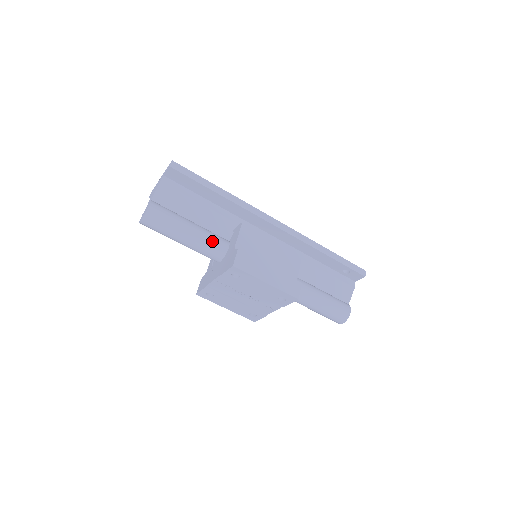
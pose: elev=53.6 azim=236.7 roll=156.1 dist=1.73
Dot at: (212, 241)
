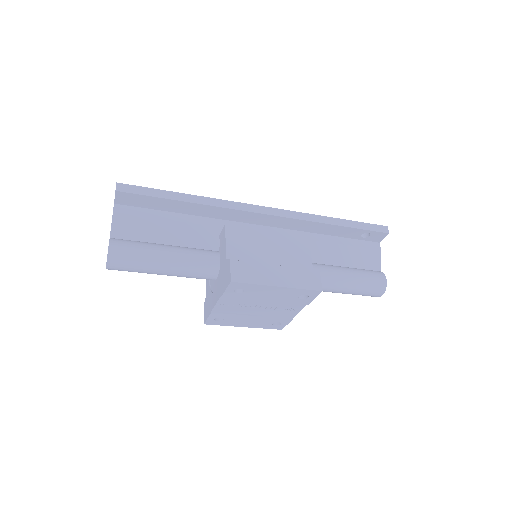
Dot at: (198, 259)
